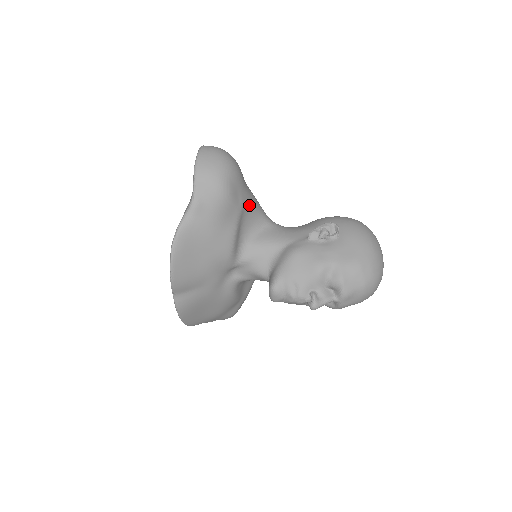
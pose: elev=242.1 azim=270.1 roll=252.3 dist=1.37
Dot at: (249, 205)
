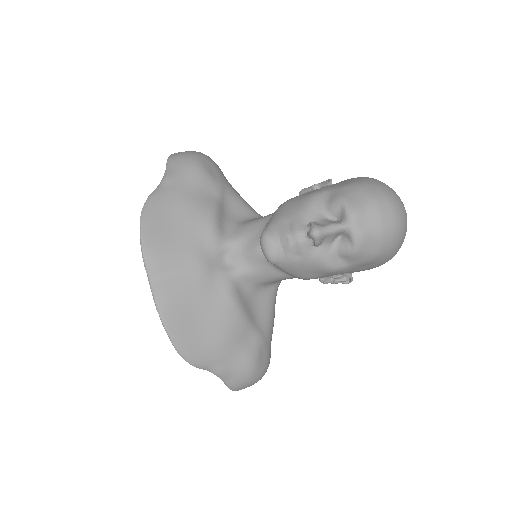
Dot at: (232, 193)
